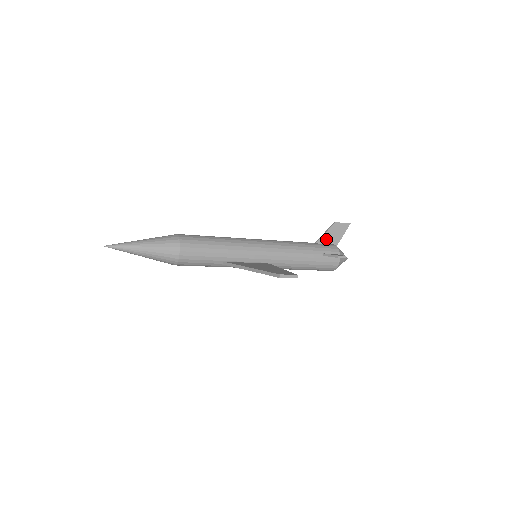
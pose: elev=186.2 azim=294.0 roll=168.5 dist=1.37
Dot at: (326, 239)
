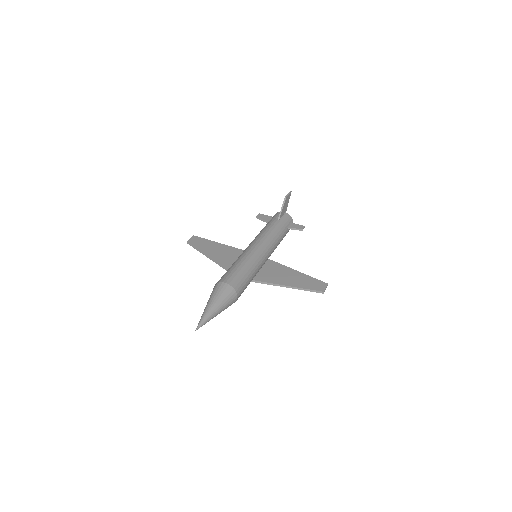
Dot at: (283, 213)
